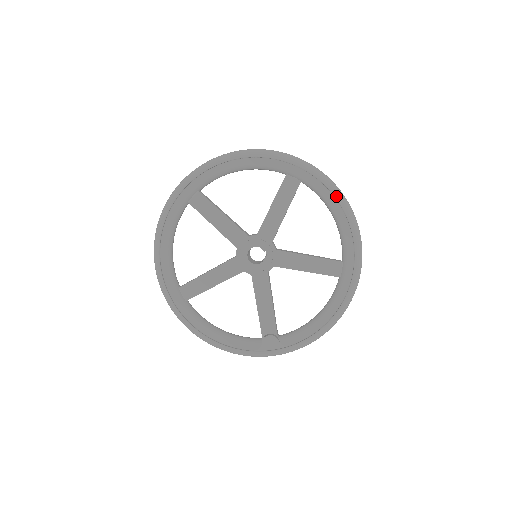
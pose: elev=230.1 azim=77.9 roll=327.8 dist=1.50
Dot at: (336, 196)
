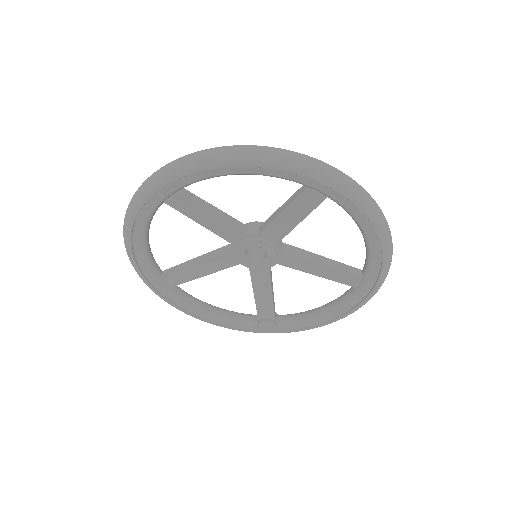
Dot at: (373, 223)
